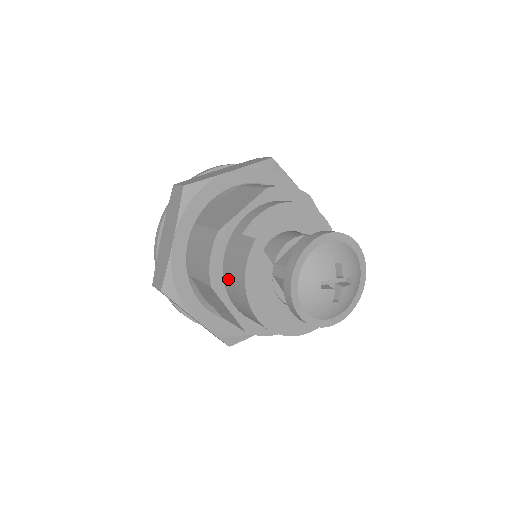
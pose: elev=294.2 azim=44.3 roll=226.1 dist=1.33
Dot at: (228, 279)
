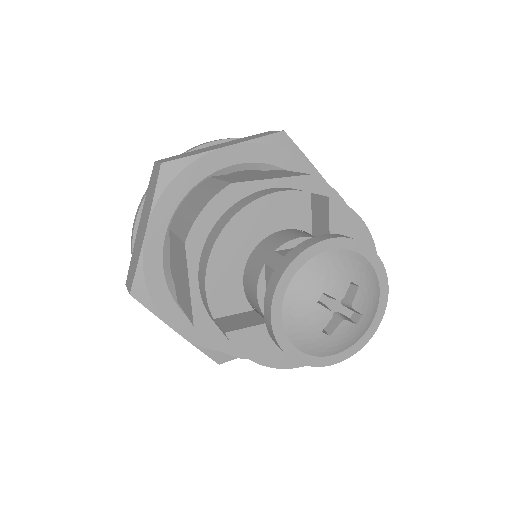
Dot at: occluded
